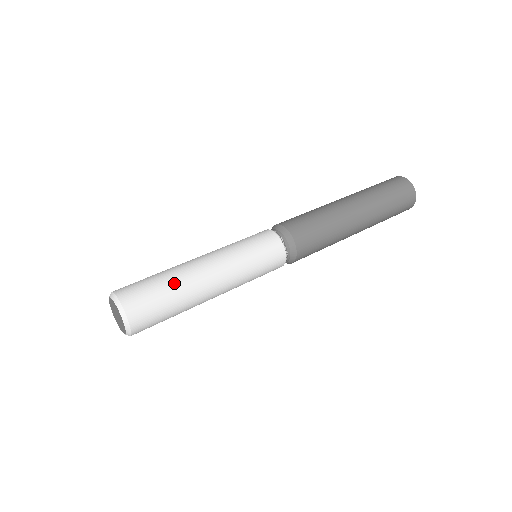
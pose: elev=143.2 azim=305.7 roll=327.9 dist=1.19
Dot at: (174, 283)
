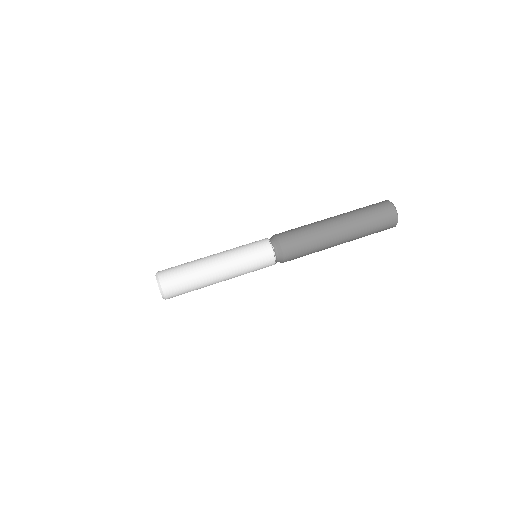
Dot at: (194, 273)
